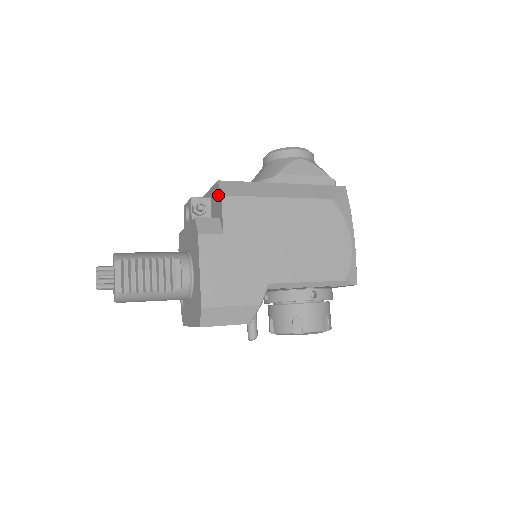
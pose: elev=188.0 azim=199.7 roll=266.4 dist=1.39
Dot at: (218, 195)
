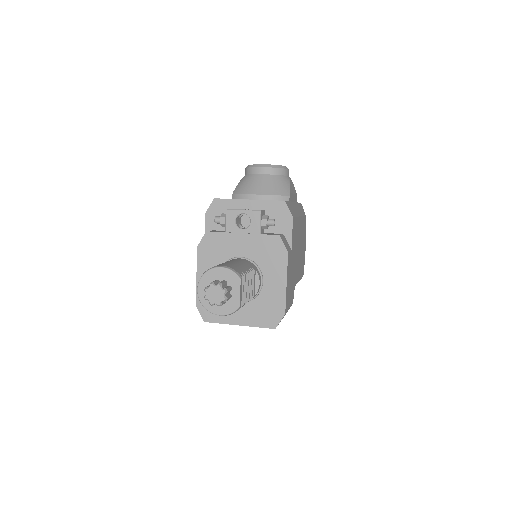
Dot at: (284, 214)
